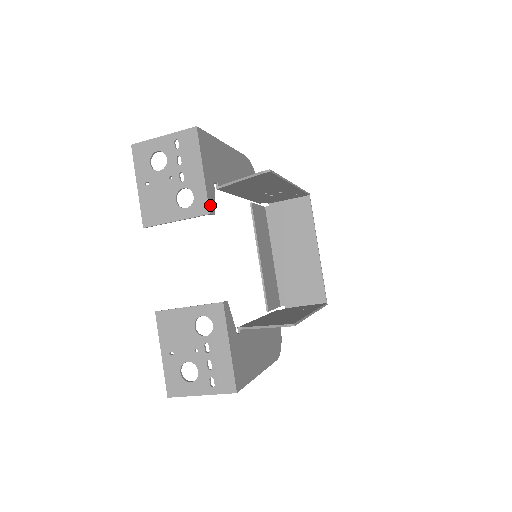
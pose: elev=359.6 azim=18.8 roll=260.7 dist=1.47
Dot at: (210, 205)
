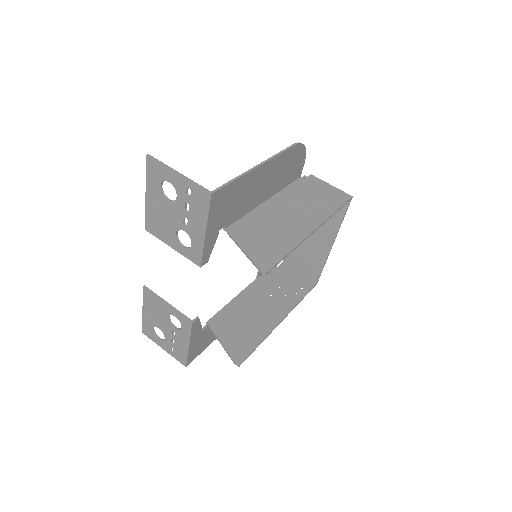
Dot at: (204, 258)
